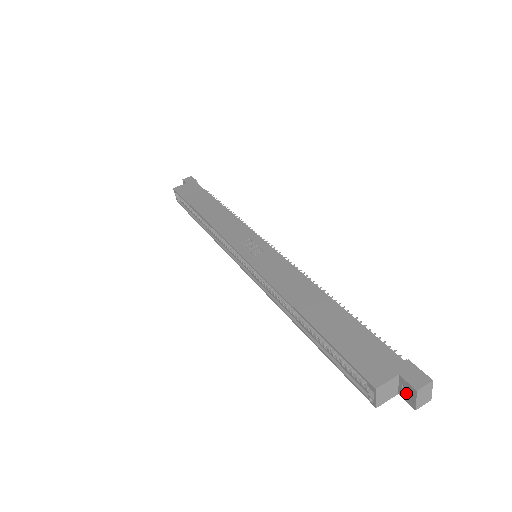
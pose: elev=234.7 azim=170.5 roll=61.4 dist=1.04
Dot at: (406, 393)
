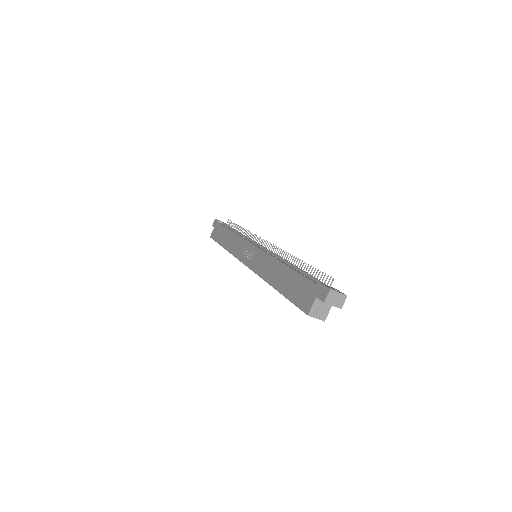
Dot at: occluded
